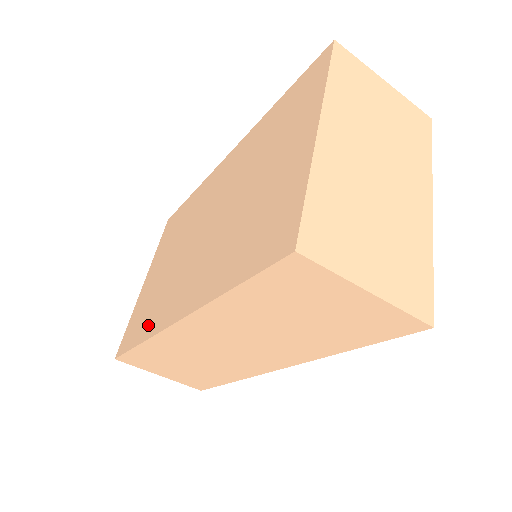
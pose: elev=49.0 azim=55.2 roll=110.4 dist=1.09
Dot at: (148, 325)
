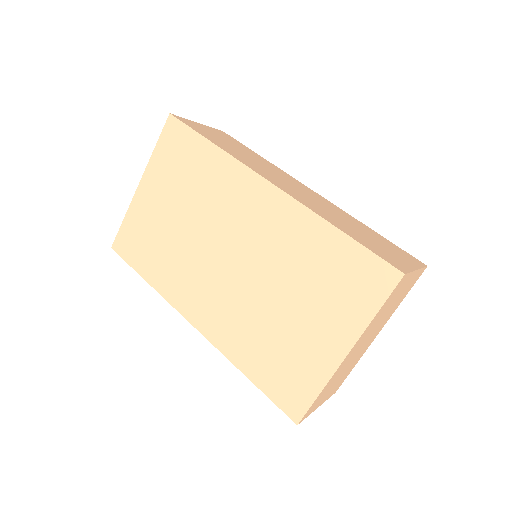
Dot at: (159, 277)
